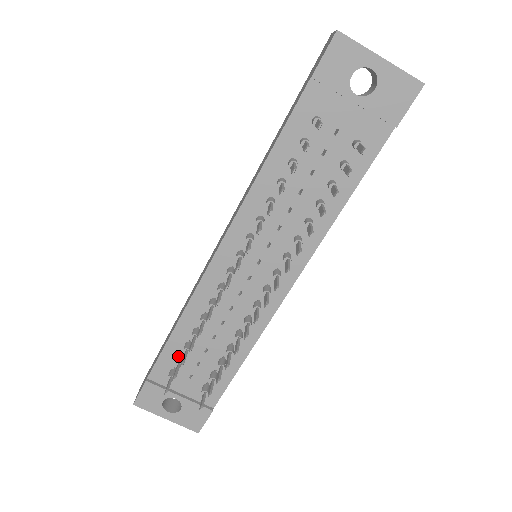
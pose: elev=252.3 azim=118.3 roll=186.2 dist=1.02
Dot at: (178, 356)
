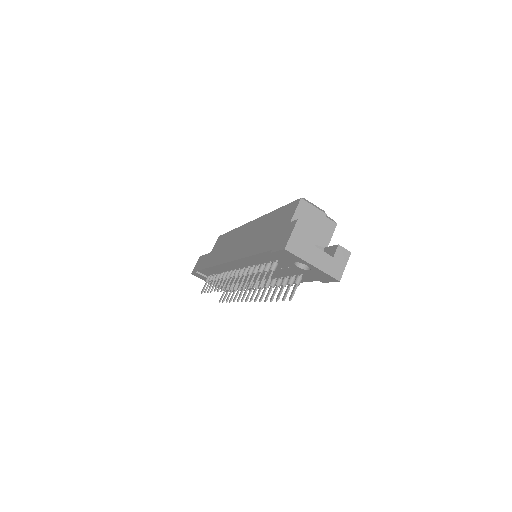
Dot at: (211, 275)
